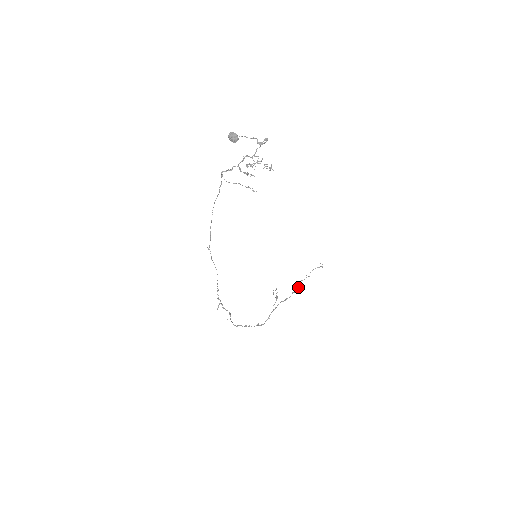
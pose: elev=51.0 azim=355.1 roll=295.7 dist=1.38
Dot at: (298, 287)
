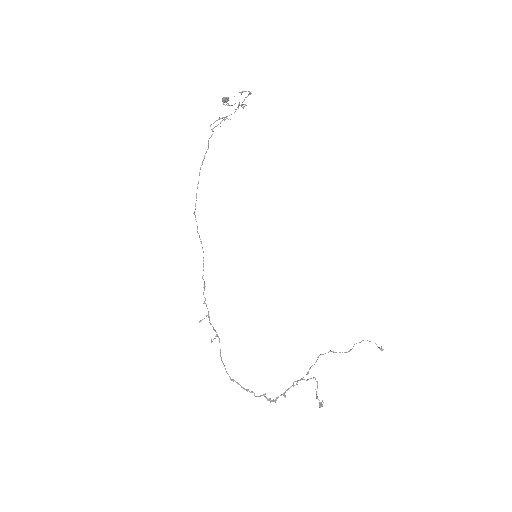
Dot at: (329, 351)
